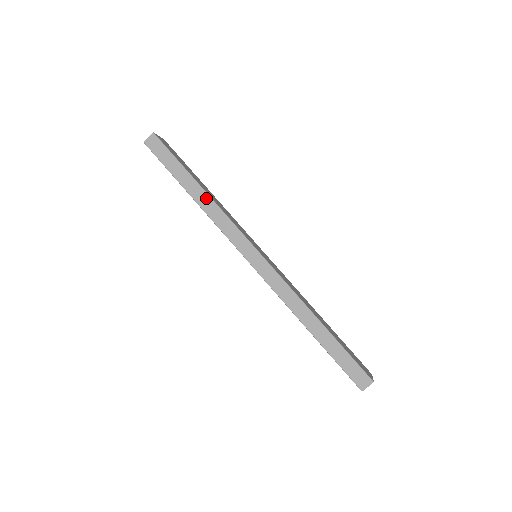
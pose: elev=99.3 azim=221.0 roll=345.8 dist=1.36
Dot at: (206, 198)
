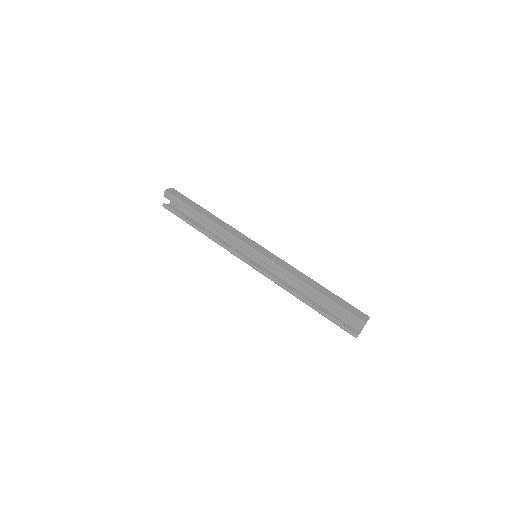
Dot at: (217, 219)
